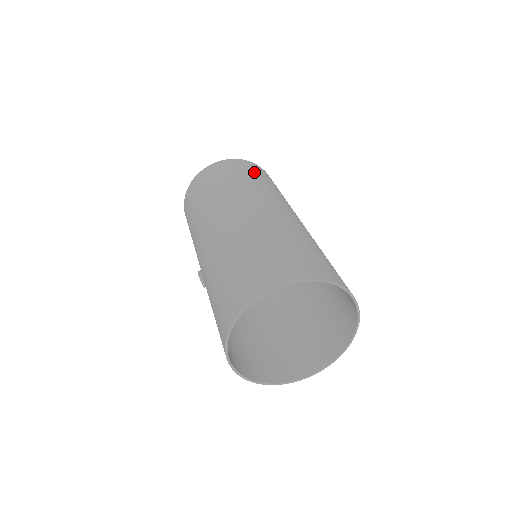
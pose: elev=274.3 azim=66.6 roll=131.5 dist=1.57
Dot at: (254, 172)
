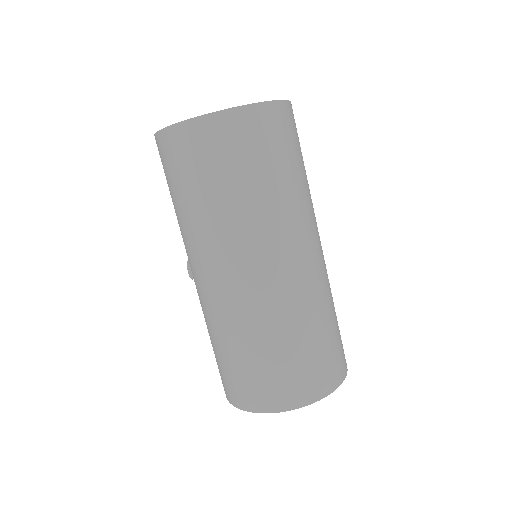
Dot at: (271, 151)
